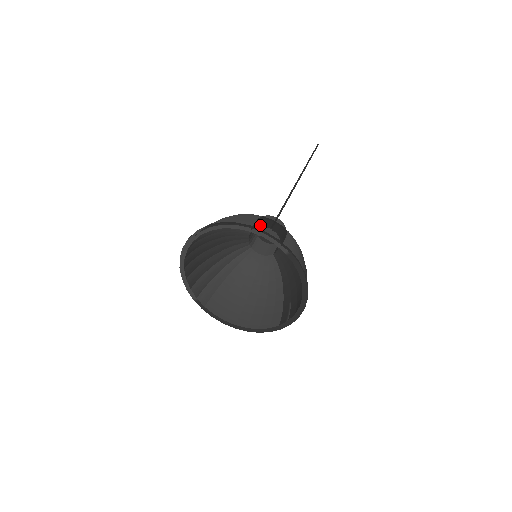
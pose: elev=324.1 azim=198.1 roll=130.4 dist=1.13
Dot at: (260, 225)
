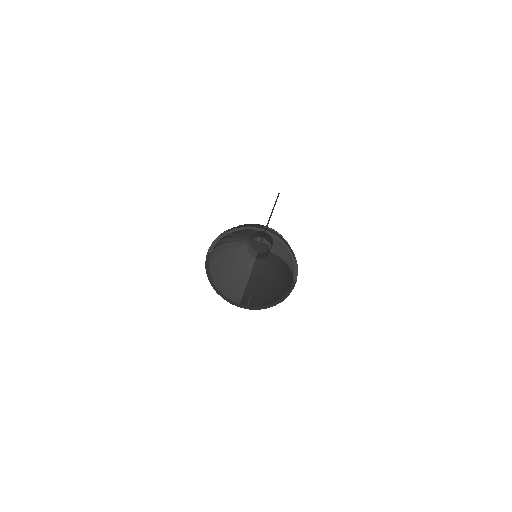
Dot at: occluded
